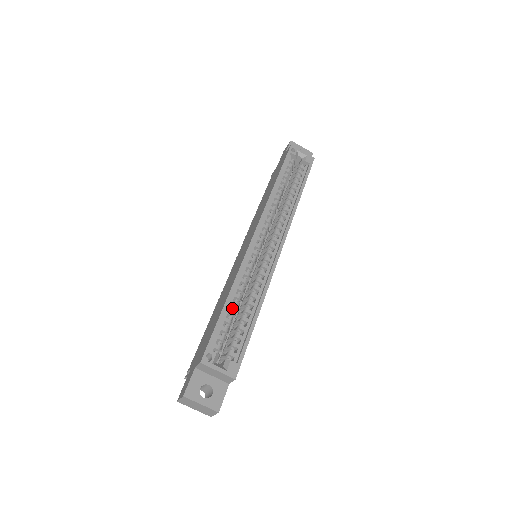
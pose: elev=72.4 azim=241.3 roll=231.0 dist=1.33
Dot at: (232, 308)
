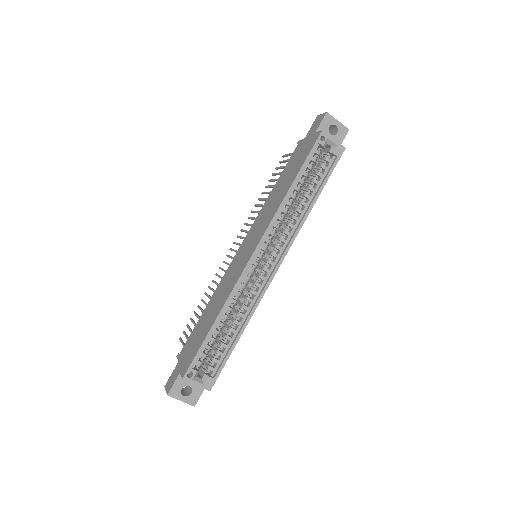
Dot at: (218, 327)
